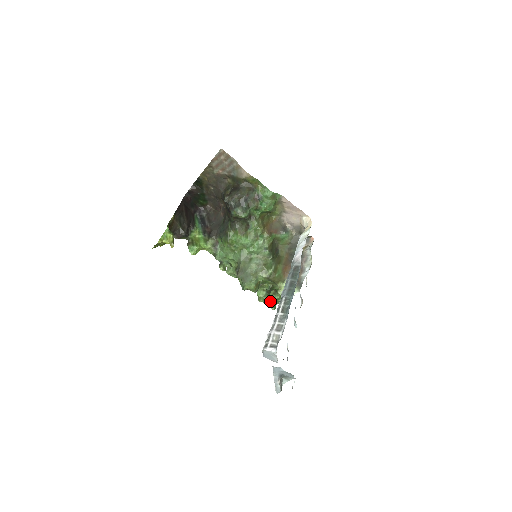
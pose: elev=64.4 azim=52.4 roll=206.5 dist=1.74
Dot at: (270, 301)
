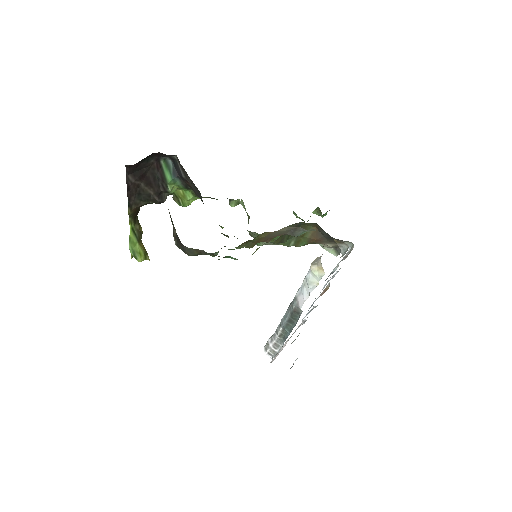
Dot at: (316, 214)
